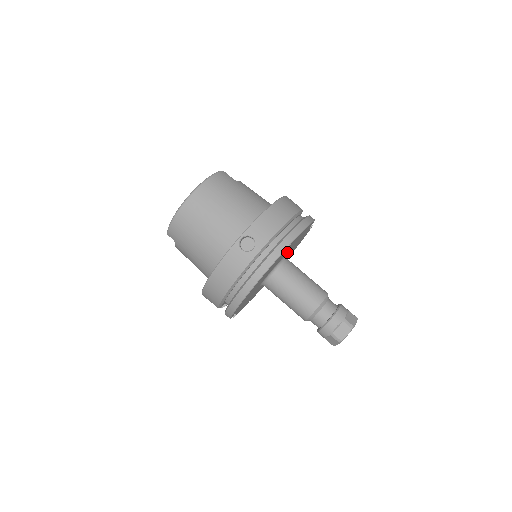
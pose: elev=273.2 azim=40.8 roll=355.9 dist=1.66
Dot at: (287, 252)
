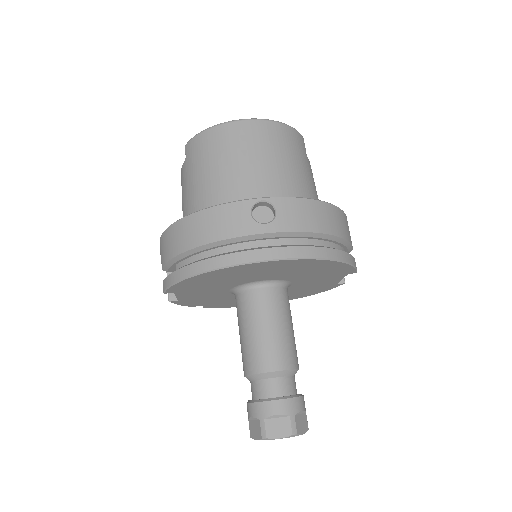
Dot at: (295, 278)
